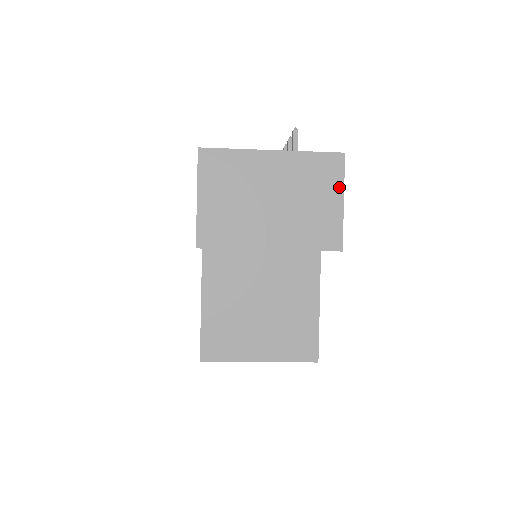
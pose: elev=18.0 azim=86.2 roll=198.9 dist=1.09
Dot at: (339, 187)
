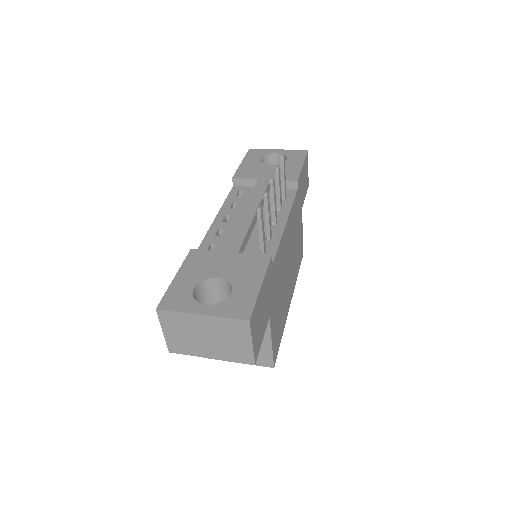
Dot at: (248, 336)
